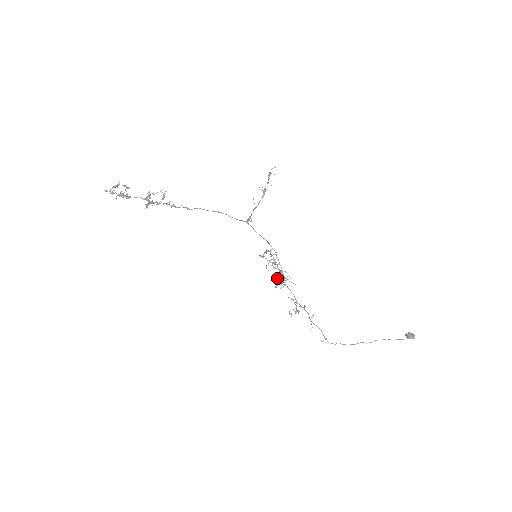
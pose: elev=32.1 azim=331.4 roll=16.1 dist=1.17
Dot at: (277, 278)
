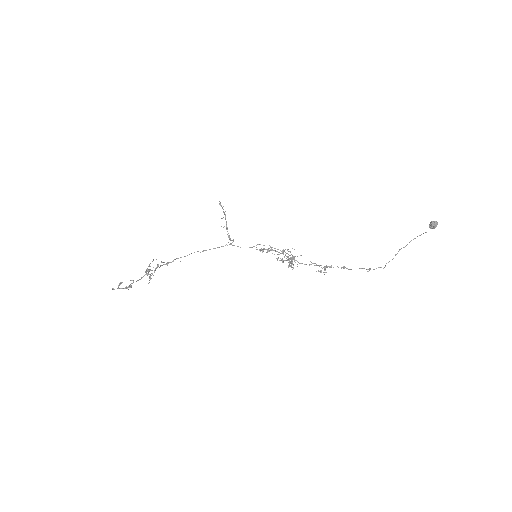
Dot at: occluded
